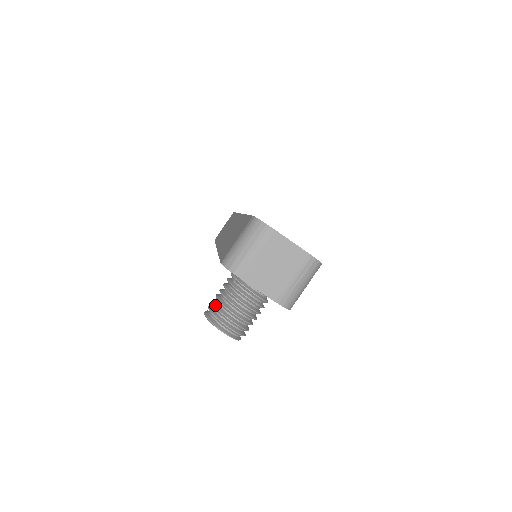
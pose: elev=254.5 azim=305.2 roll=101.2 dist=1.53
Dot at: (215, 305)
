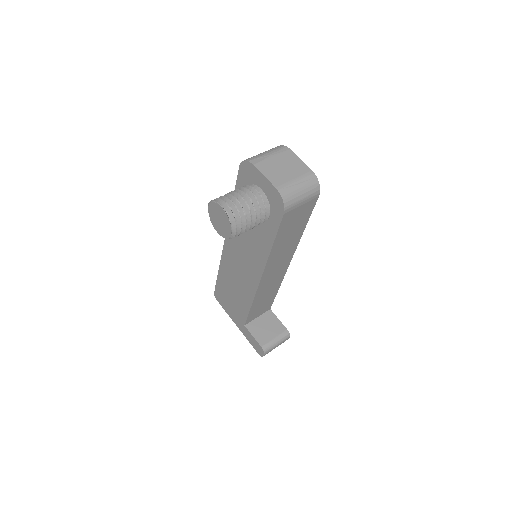
Dot at: (221, 196)
